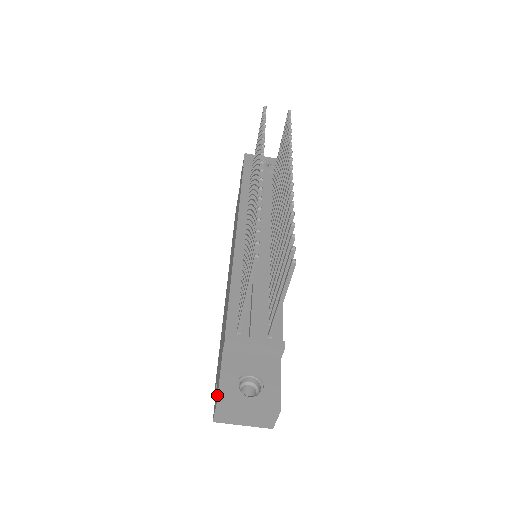
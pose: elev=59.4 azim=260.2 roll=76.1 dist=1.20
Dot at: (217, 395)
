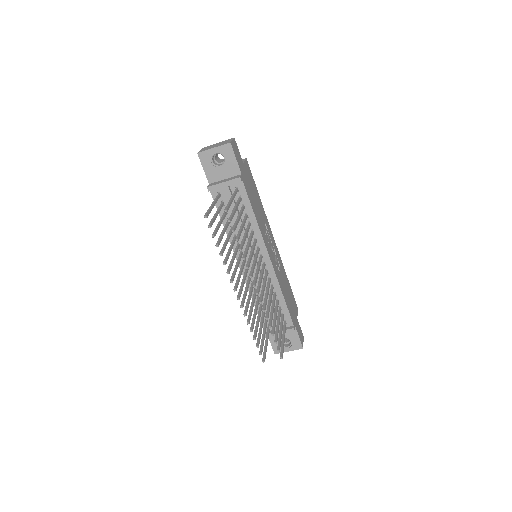
Dot at: (273, 350)
